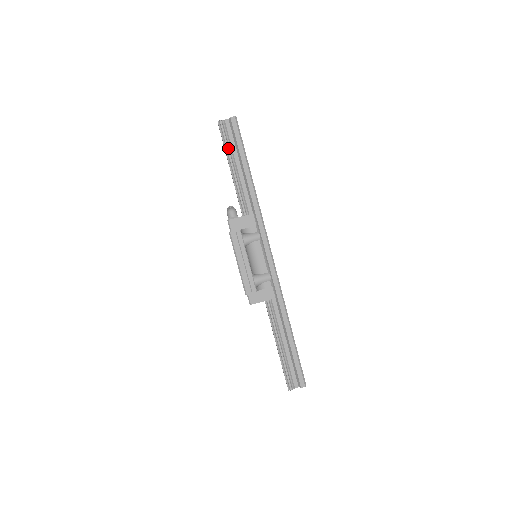
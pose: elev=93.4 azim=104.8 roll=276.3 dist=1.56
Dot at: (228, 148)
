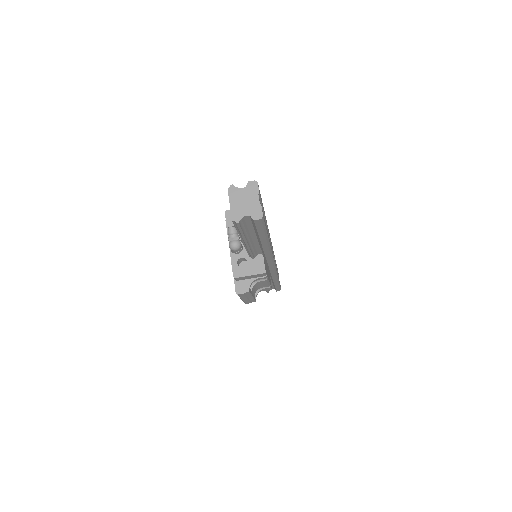
Dot at: (243, 236)
